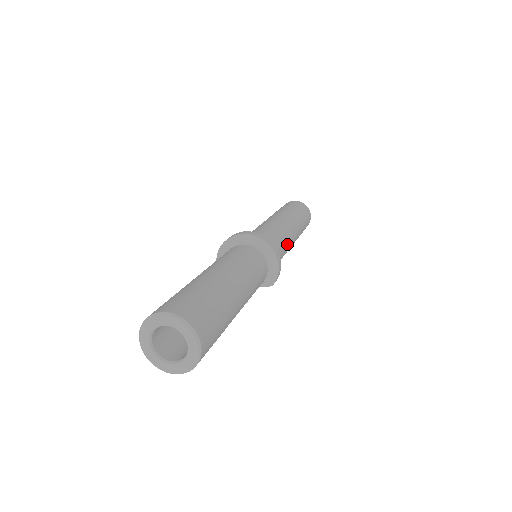
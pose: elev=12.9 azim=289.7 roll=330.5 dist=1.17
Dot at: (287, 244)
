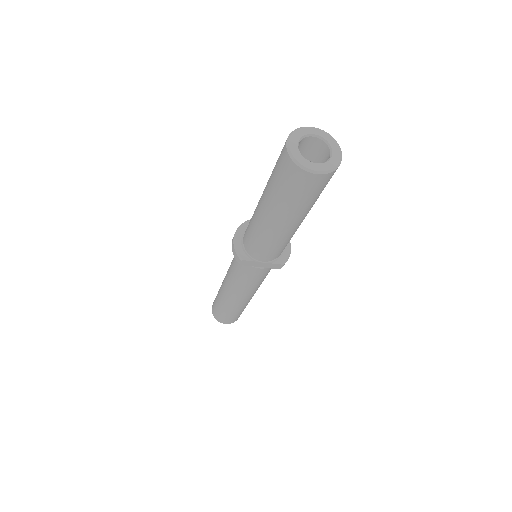
Dot at: occluded
